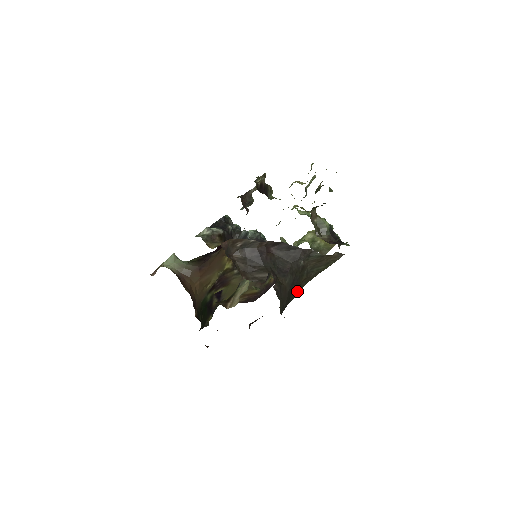
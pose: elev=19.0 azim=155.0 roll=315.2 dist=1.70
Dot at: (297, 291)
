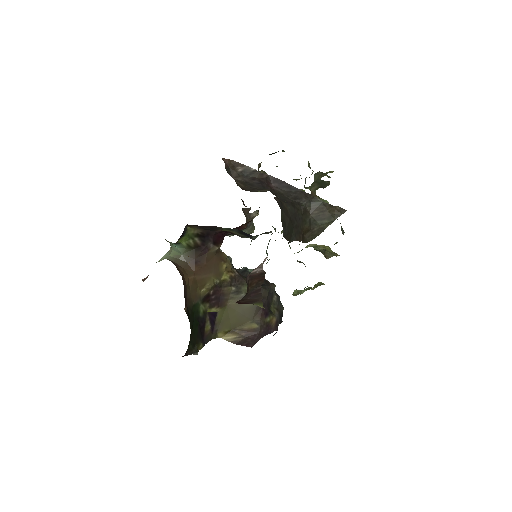
Dot at: (300, 237)
